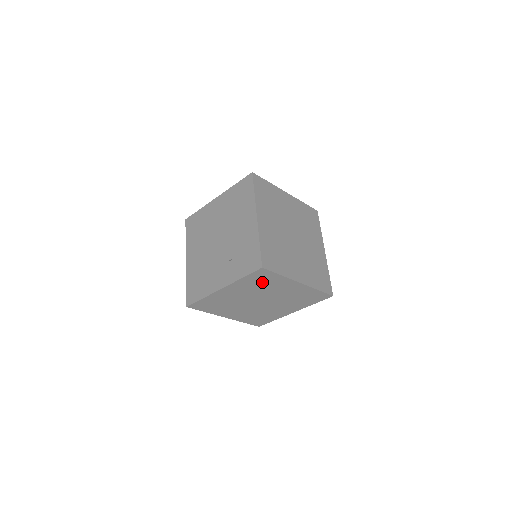
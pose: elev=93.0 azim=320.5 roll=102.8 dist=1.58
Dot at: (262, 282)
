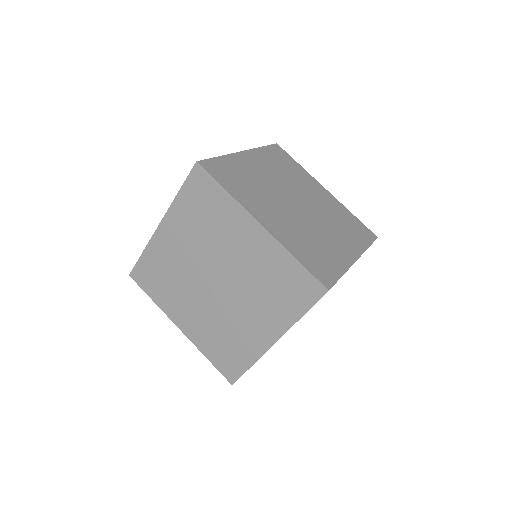
Dot at: (206, 212)
